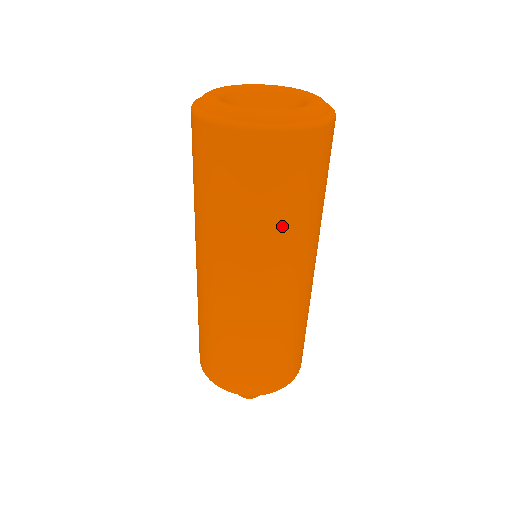
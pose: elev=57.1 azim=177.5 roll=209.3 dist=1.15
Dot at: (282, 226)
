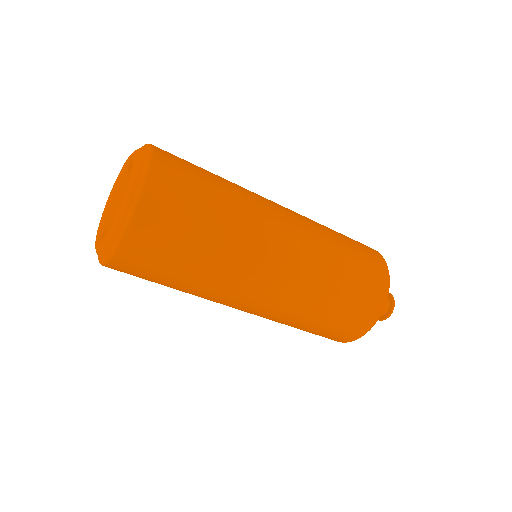
Dot at: (215, 256)
